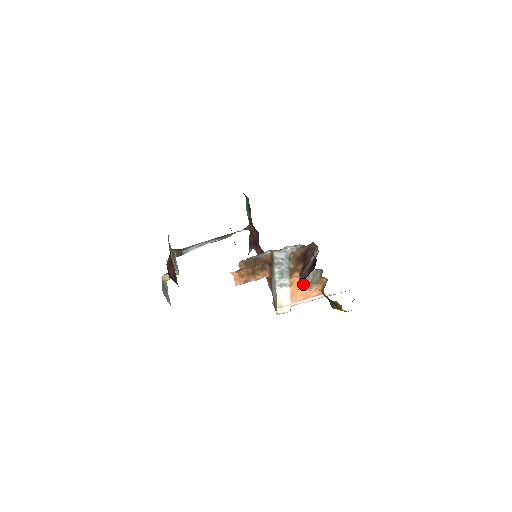
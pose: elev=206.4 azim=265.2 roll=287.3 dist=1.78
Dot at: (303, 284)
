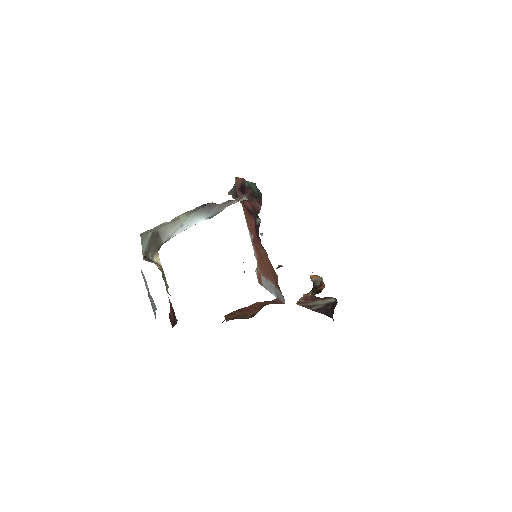
Dot at: occluded
